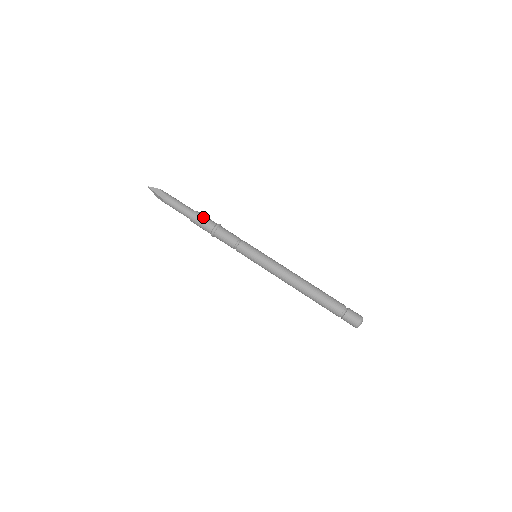
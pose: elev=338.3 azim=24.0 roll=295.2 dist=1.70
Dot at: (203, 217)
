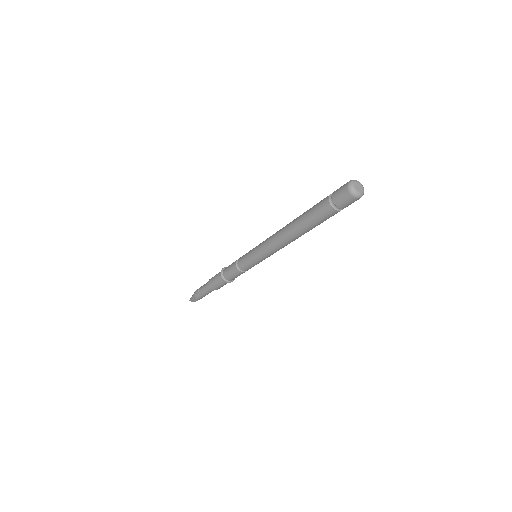
Dot at: occluded
